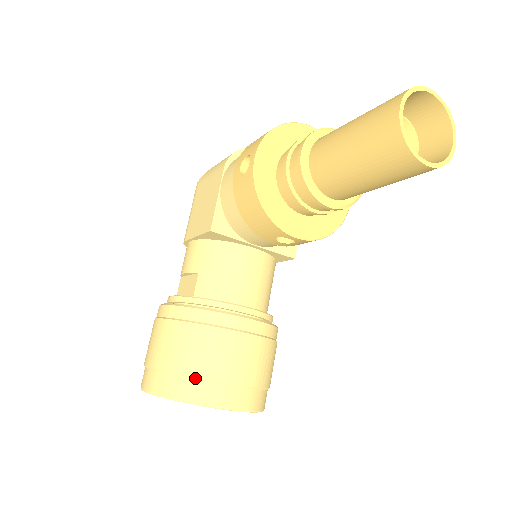
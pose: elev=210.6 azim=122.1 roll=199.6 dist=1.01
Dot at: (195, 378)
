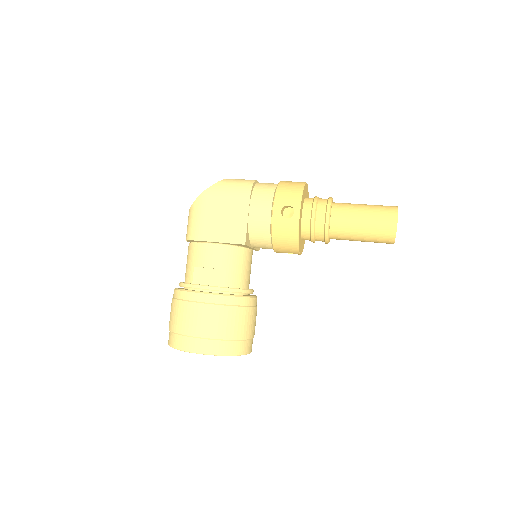
Dot at: (240, 340)
